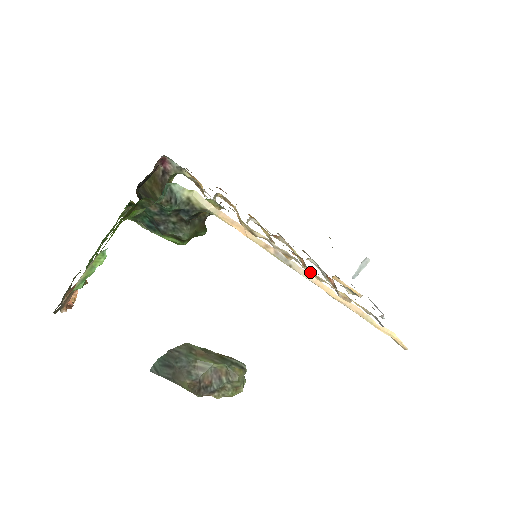
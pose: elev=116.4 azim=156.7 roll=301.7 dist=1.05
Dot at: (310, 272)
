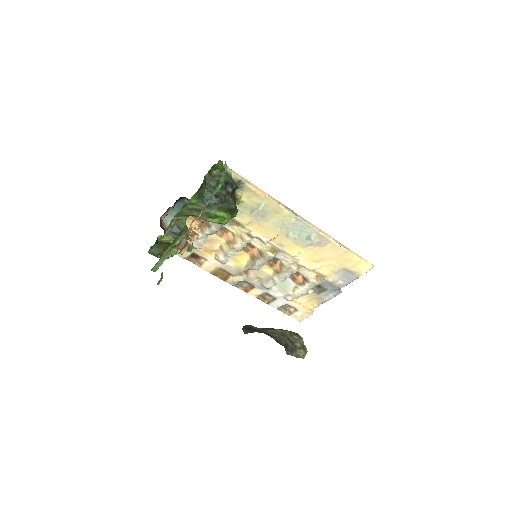
Dot at: (293, 254)
